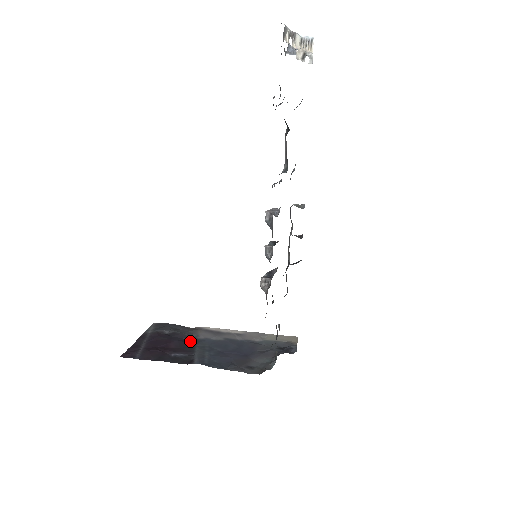
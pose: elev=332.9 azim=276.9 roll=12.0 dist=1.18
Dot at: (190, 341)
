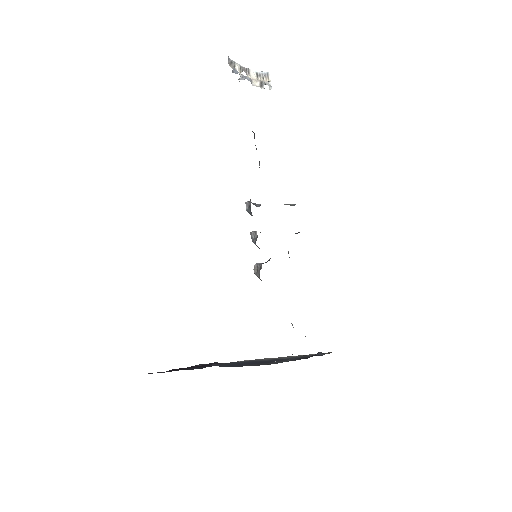
Dot at: occluded
